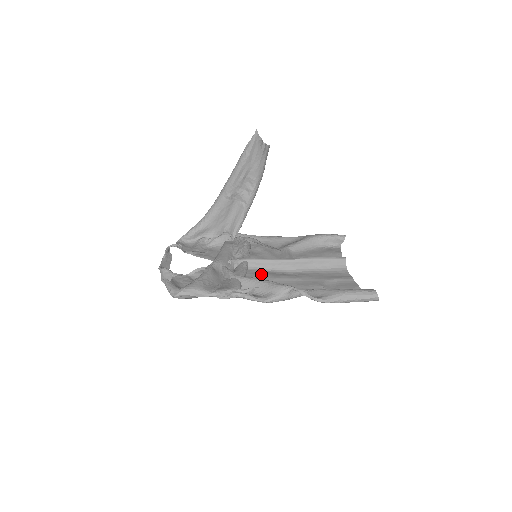
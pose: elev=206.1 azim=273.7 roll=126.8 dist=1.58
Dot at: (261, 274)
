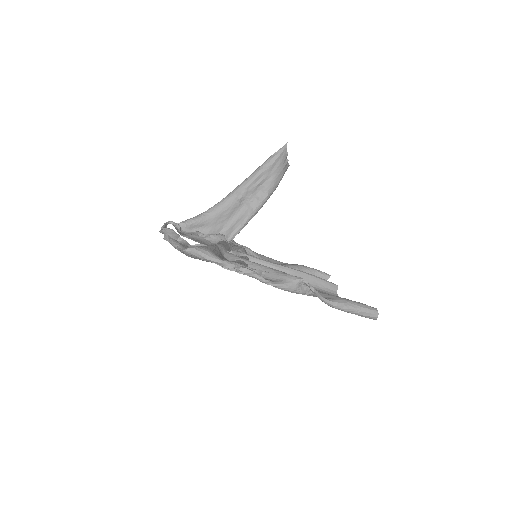
Dot at: occluded
